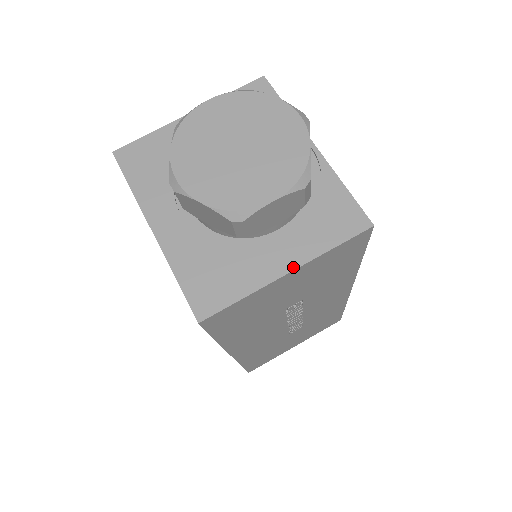
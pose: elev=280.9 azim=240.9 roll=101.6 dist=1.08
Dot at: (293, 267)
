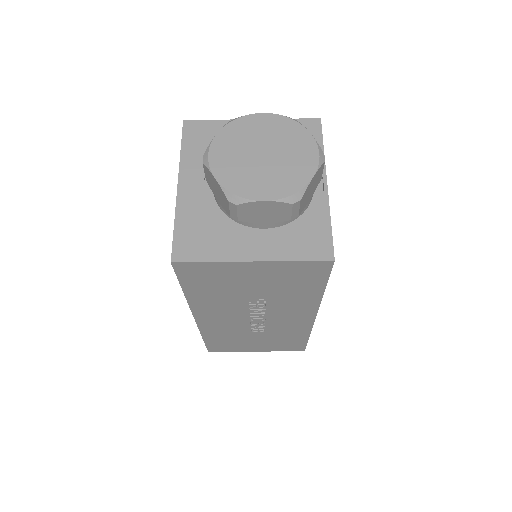
Dot at: (259, 259)
